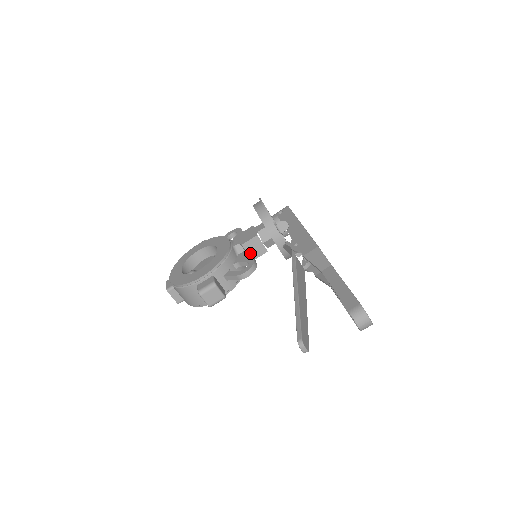
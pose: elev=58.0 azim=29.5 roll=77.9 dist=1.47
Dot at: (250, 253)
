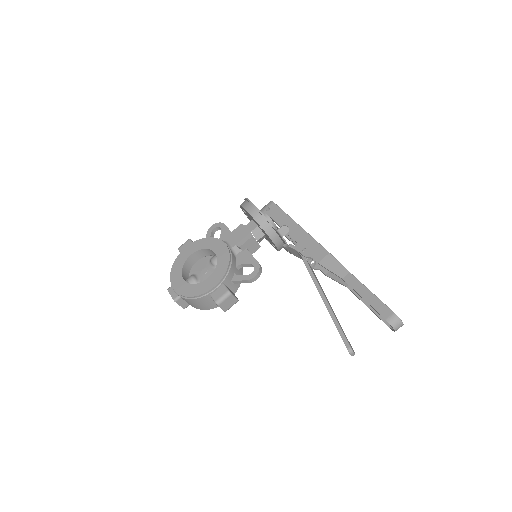
Dot at: (250, 254)
